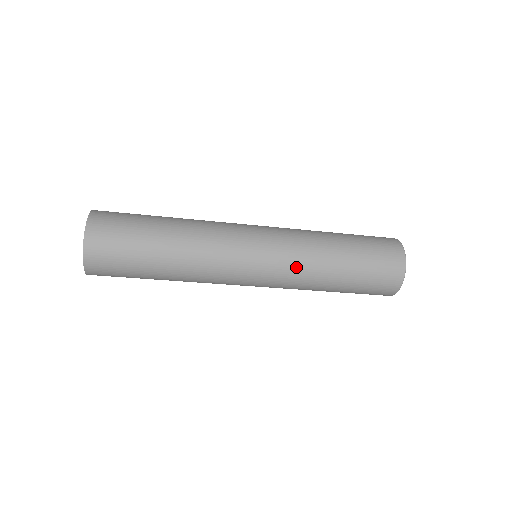
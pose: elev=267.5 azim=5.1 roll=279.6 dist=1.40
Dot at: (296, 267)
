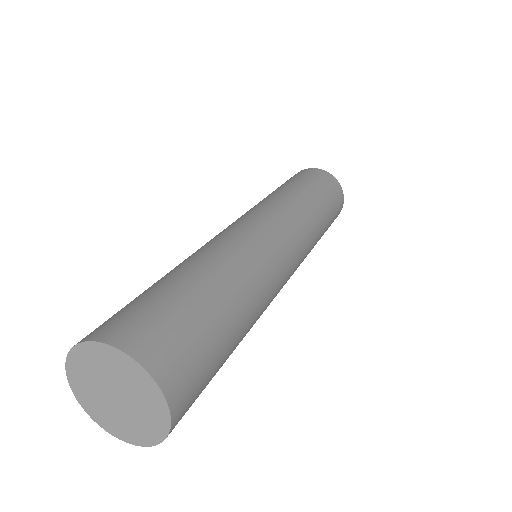
Dot at: (299, 218)
